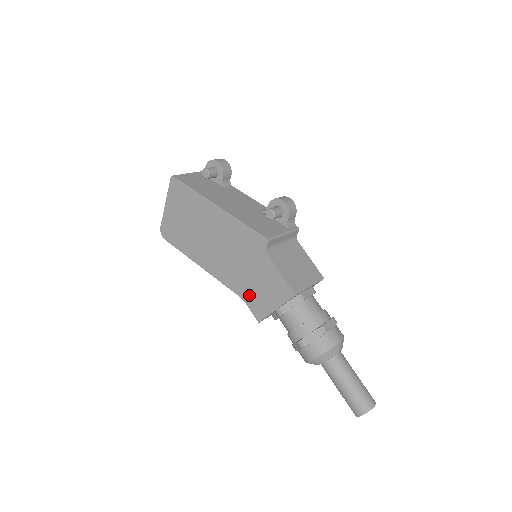
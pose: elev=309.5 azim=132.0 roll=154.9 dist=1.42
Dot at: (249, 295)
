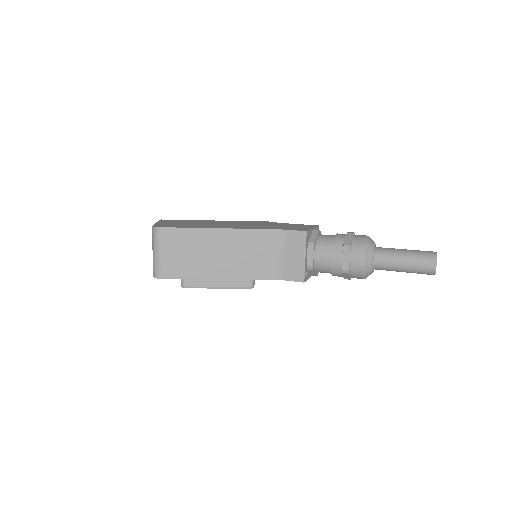
Dot at: (283, 228)
